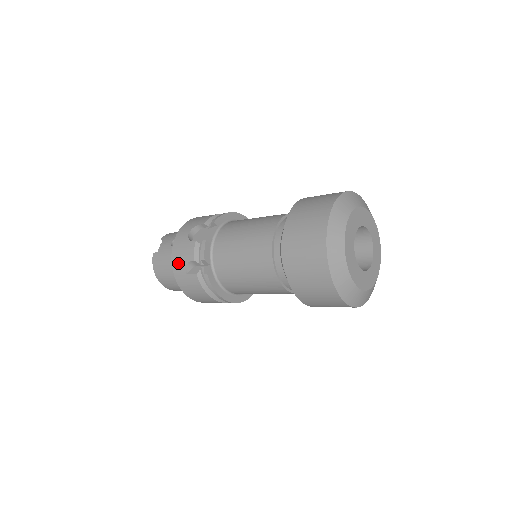
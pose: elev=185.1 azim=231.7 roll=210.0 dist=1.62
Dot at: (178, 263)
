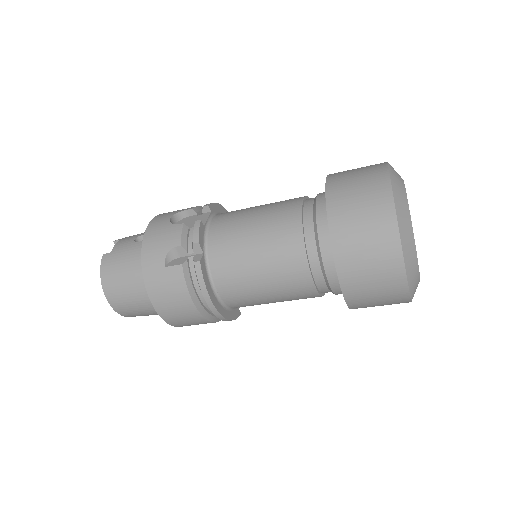
Dot at: (152, 252)
